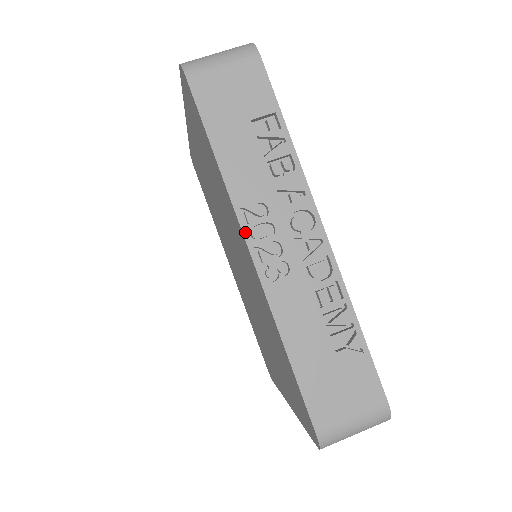
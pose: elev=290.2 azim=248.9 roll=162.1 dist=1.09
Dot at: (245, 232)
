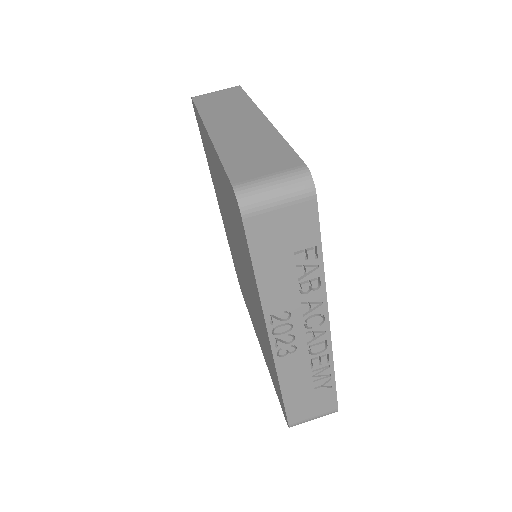
Dot at: (269, 330)
